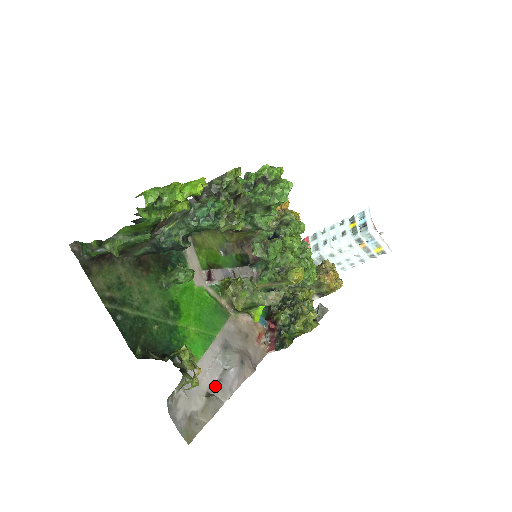
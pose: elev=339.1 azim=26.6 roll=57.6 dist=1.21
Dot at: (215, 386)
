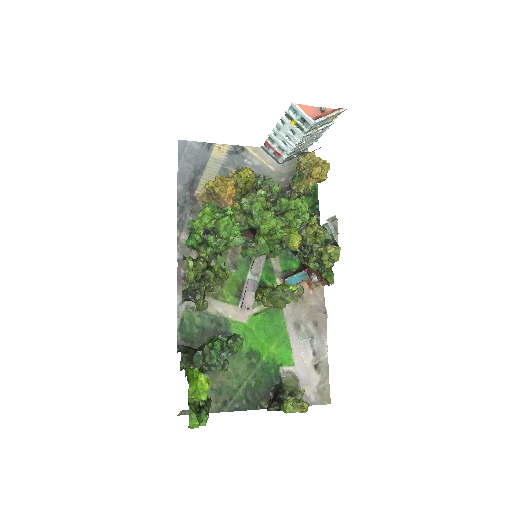
Dot at: (314, 357)
